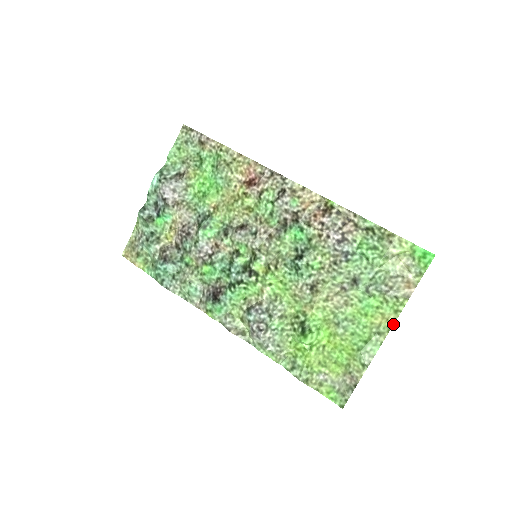
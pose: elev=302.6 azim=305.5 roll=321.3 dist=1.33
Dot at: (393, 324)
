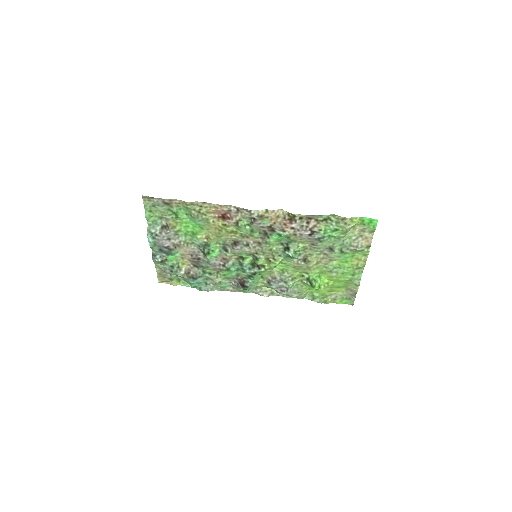
Dot at: occluded
